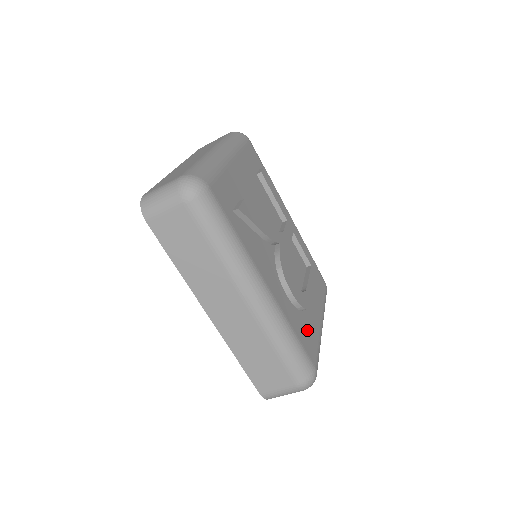
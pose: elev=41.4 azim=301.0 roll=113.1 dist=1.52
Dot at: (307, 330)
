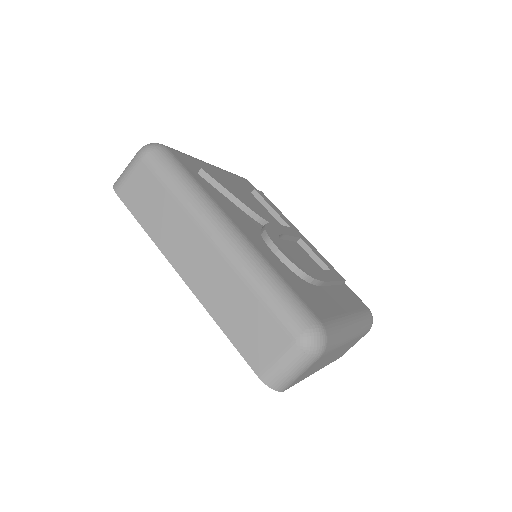
Dot at: (311, 295)
